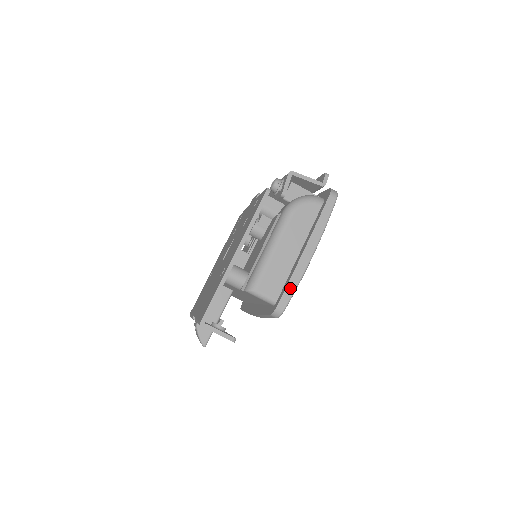
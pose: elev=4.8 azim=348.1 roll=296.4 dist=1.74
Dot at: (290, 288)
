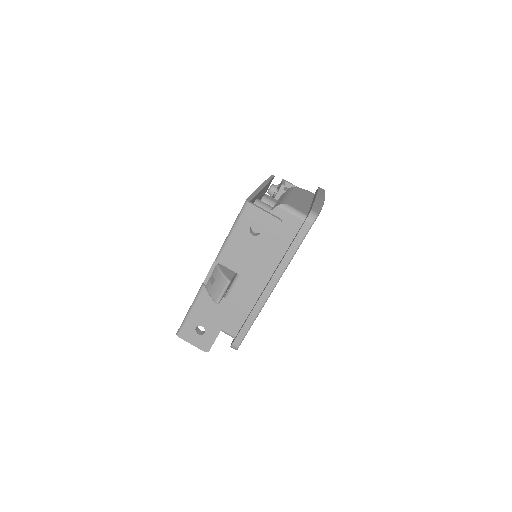
Dot at: (316, 206)
